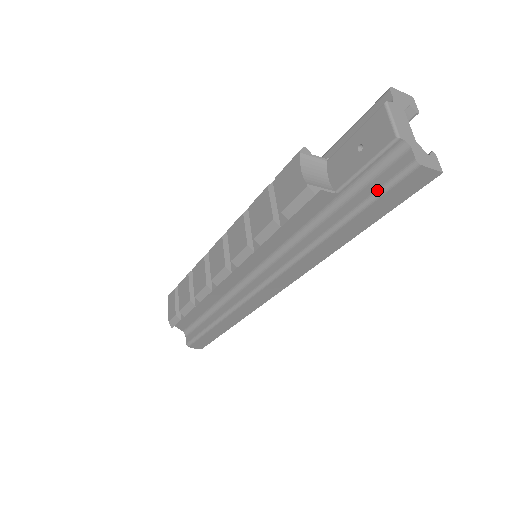
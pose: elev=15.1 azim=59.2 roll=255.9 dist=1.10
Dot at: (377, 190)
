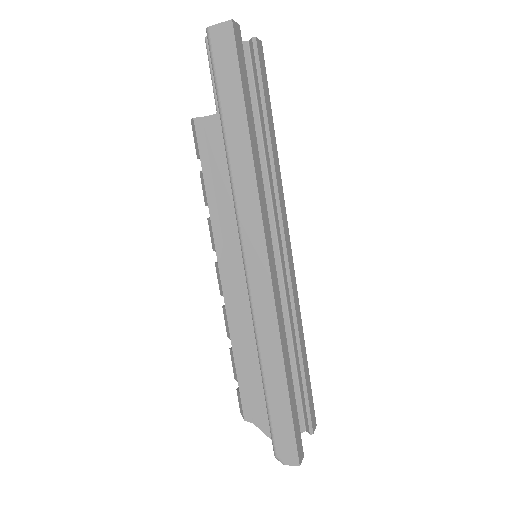
Dot at: (213, 73)
